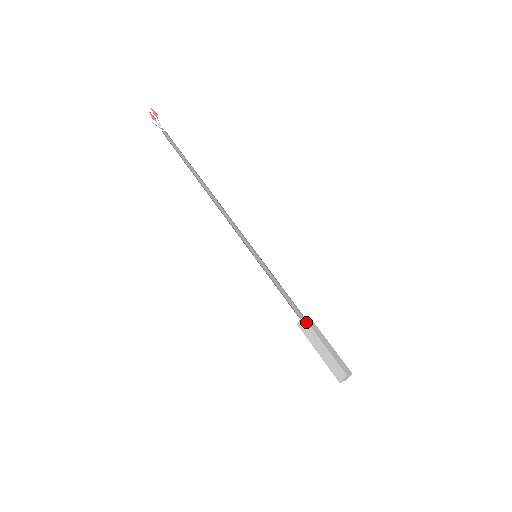
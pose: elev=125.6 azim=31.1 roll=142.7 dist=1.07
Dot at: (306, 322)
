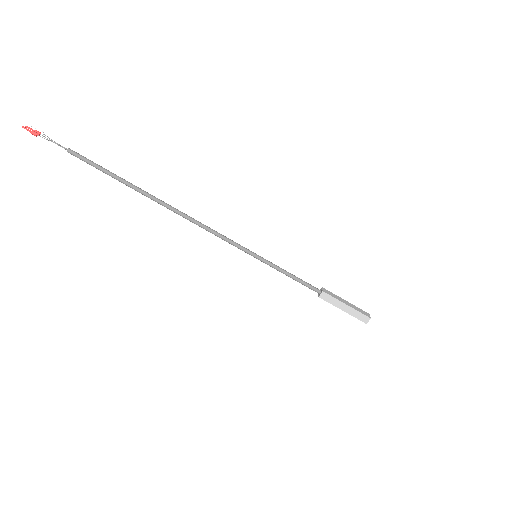
Dot at: (323, 299)
